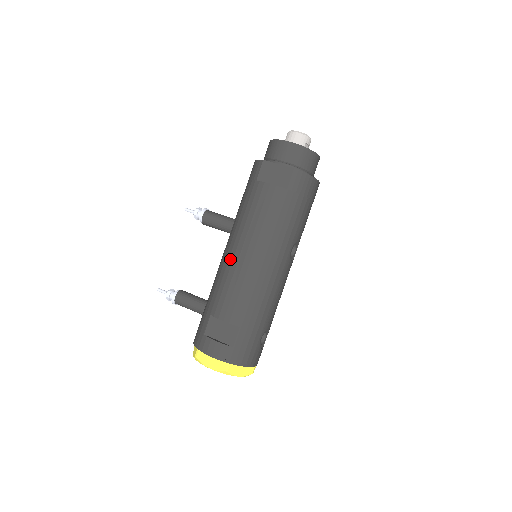
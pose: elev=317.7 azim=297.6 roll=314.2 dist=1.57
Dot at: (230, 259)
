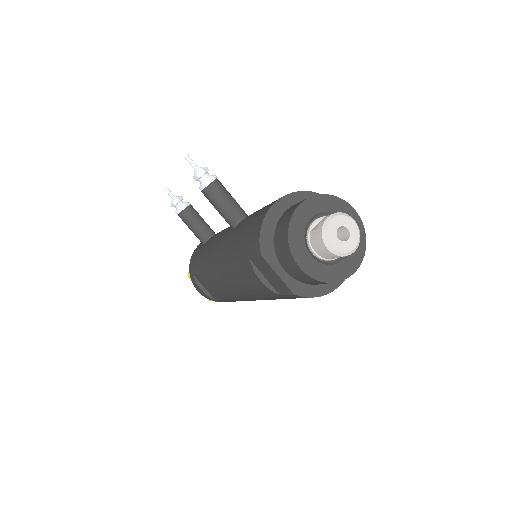
Dot at: (216, 270)
